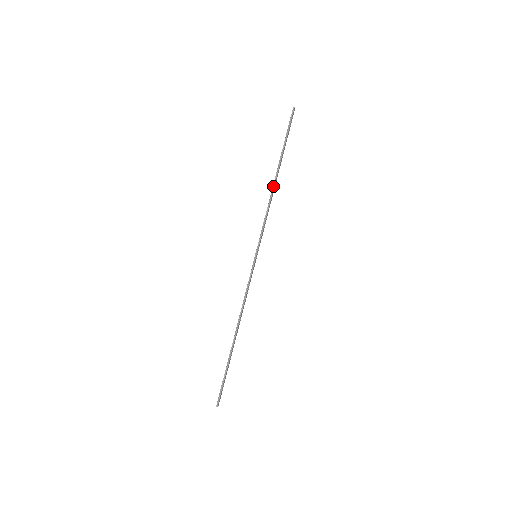
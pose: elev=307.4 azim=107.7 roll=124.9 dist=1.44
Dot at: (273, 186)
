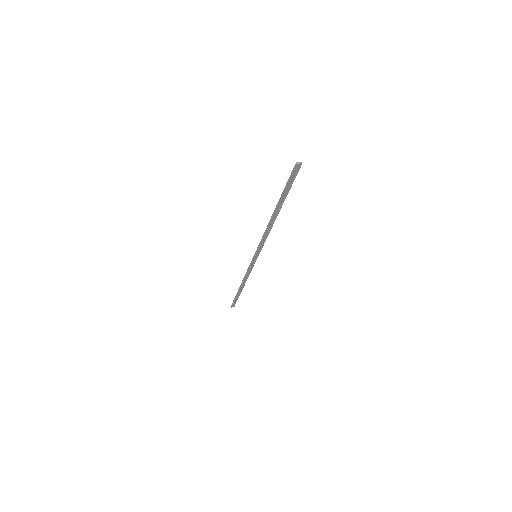
Dot at: (270, 220)
